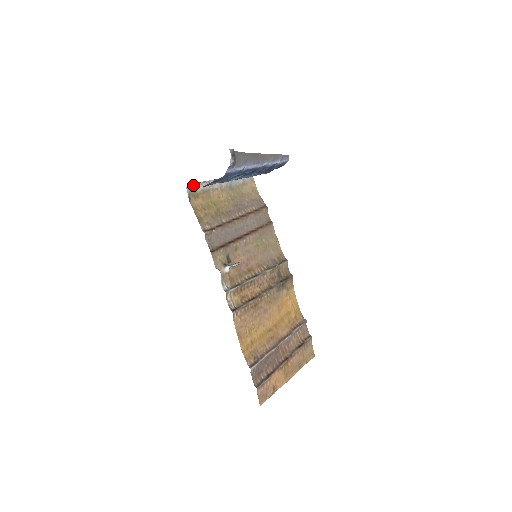
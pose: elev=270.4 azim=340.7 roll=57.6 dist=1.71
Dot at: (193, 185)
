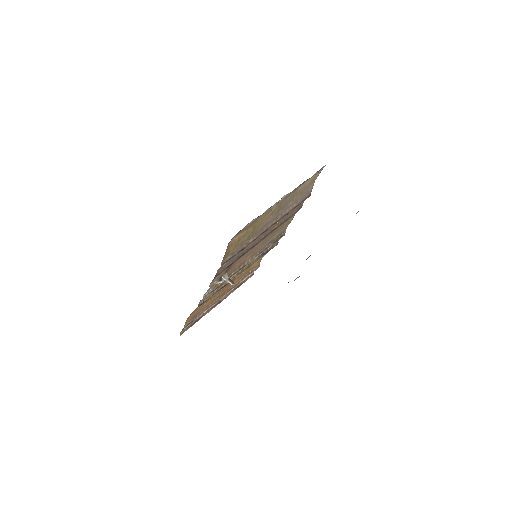
Dot at: occluded
